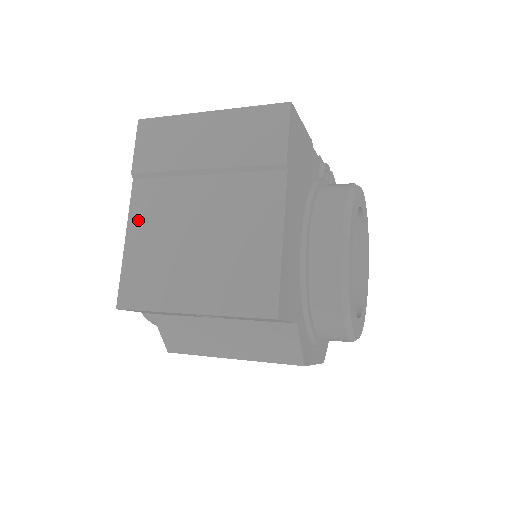
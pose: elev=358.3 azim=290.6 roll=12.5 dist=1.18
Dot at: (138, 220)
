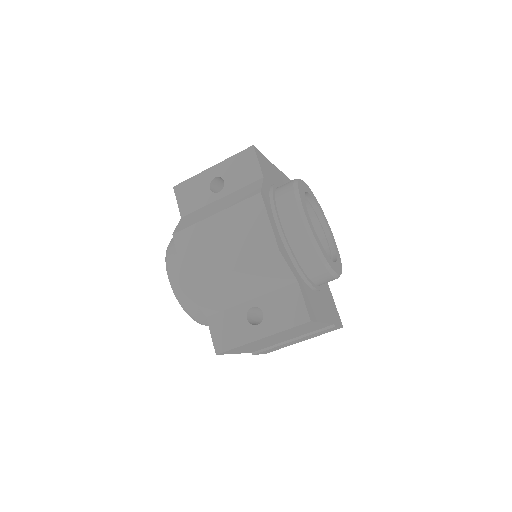
Dot at: occluded
